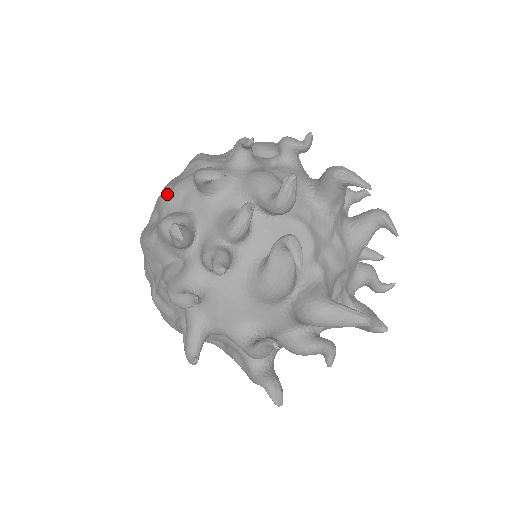
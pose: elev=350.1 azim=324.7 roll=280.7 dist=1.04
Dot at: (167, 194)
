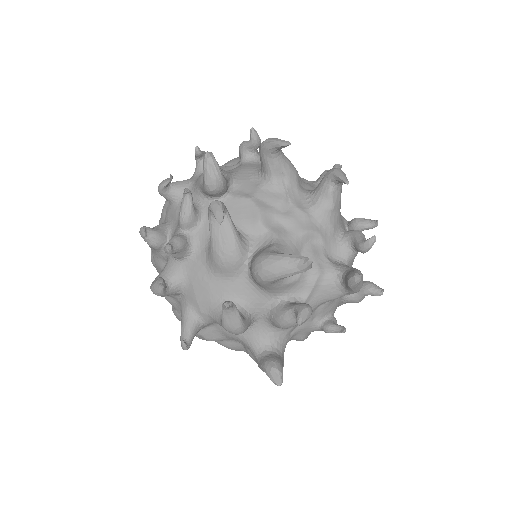
Dot at: (160, 218)
